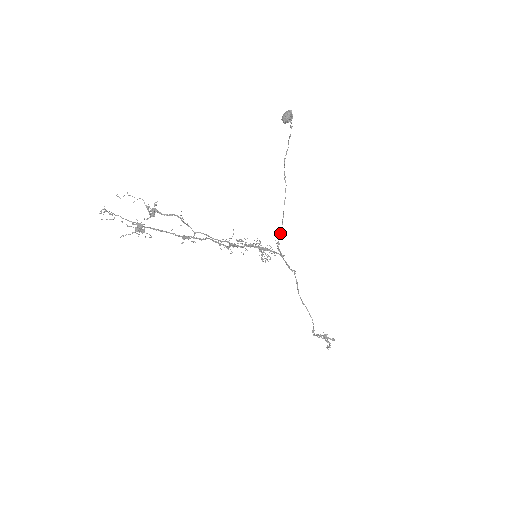
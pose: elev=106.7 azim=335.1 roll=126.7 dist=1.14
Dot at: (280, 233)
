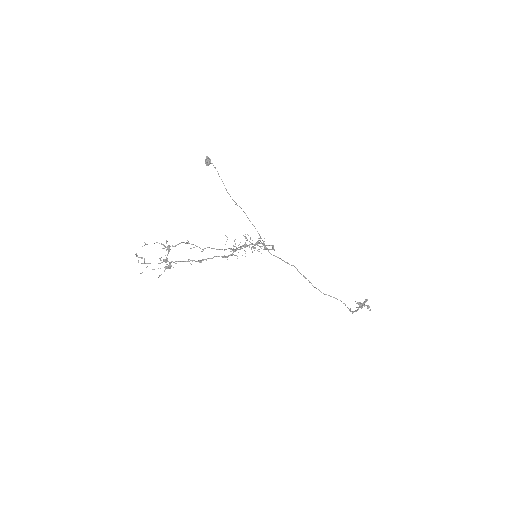
Dot at: occluded
